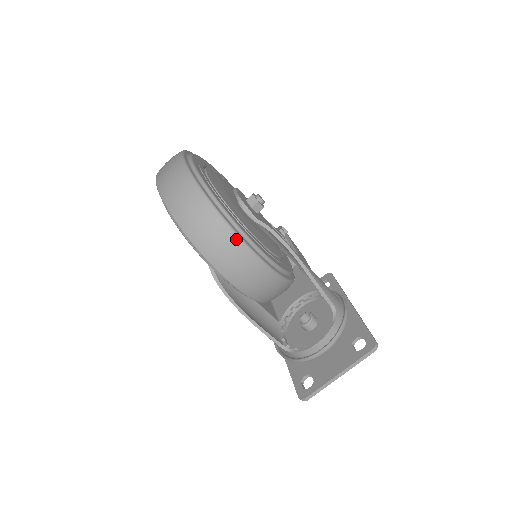
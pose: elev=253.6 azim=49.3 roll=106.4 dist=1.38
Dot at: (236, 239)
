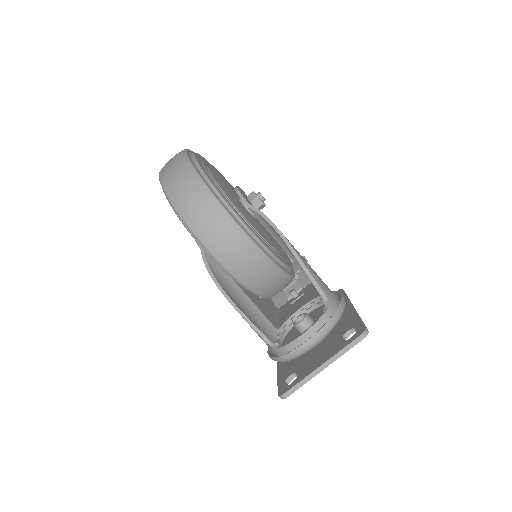
Dot at: (215, 203)
